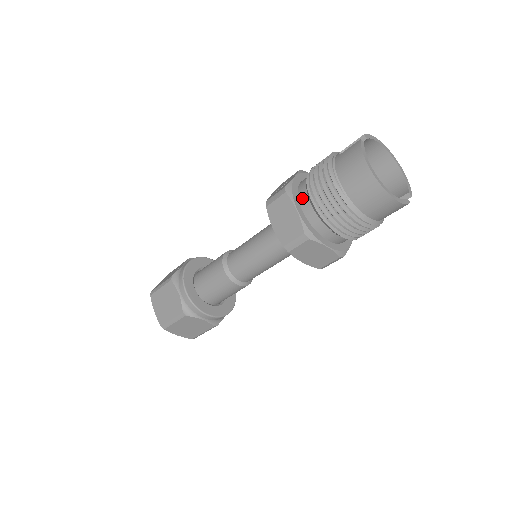
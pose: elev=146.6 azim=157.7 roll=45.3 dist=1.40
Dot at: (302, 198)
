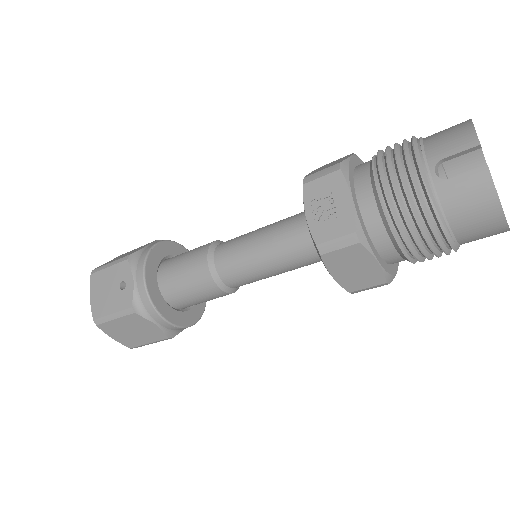
Dot at: (378, 239)
